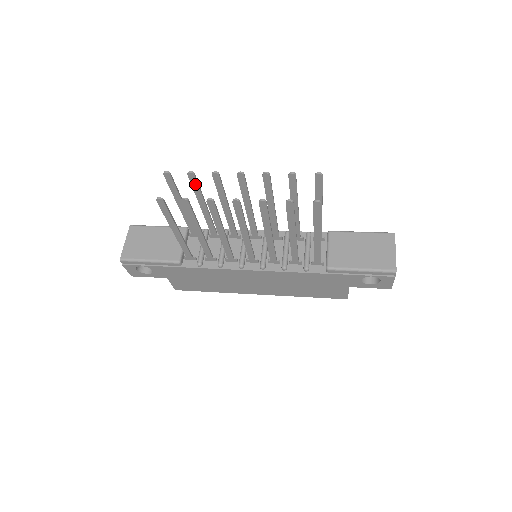
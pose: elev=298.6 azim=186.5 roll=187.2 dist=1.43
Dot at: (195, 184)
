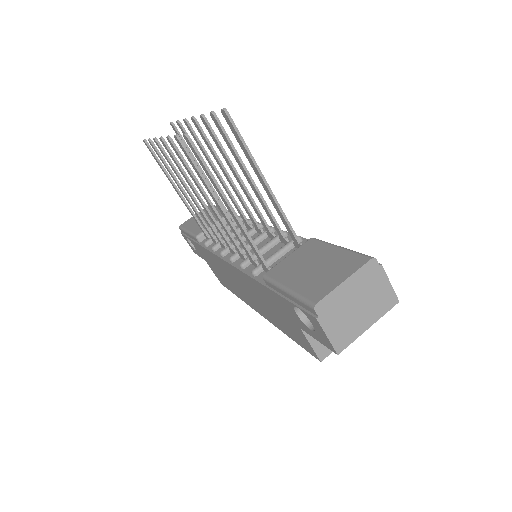
Dot at: occluded
